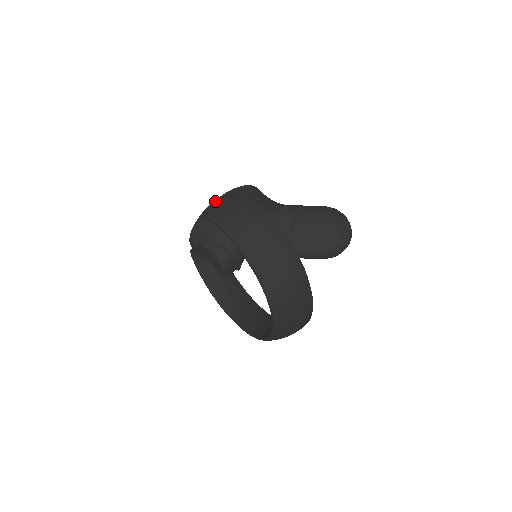
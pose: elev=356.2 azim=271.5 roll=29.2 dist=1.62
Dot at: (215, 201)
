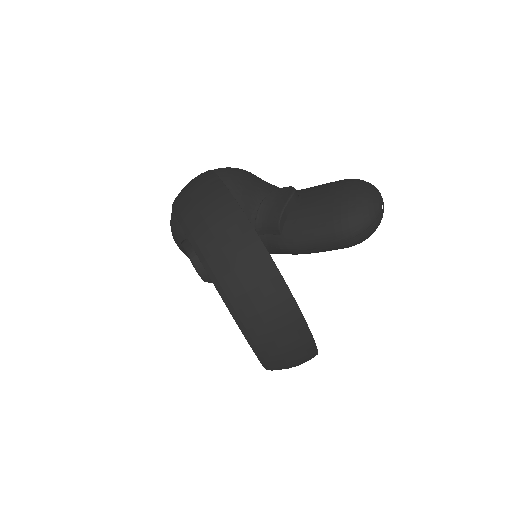
Dot at: occluded
